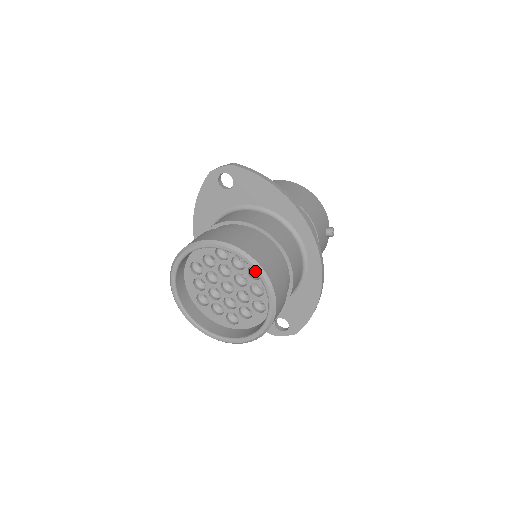
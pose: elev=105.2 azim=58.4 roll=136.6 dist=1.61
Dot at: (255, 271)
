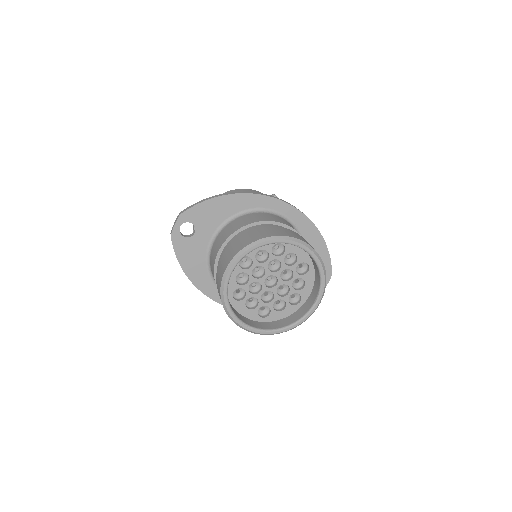
Dot at: occluded
